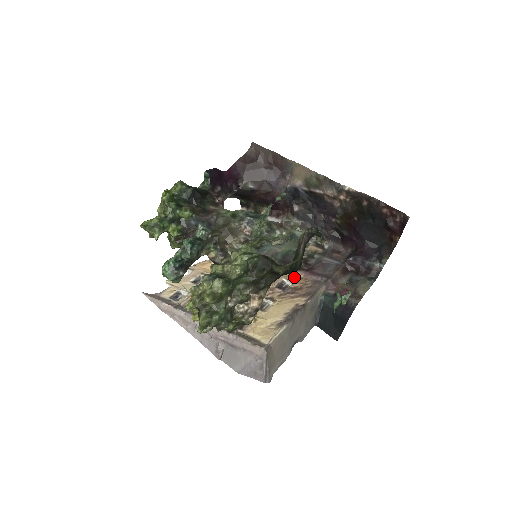
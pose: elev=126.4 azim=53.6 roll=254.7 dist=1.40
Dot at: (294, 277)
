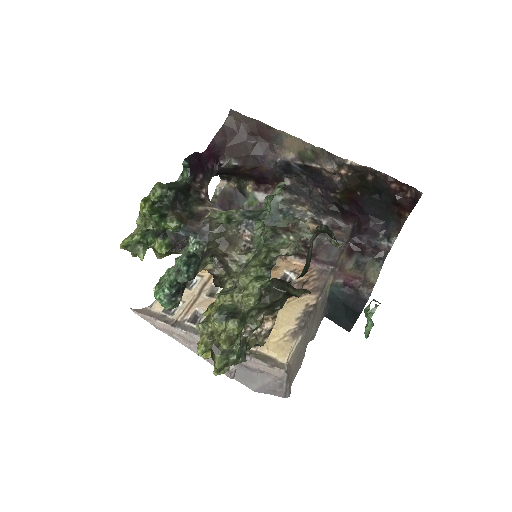
Dot at: (297, 267)
